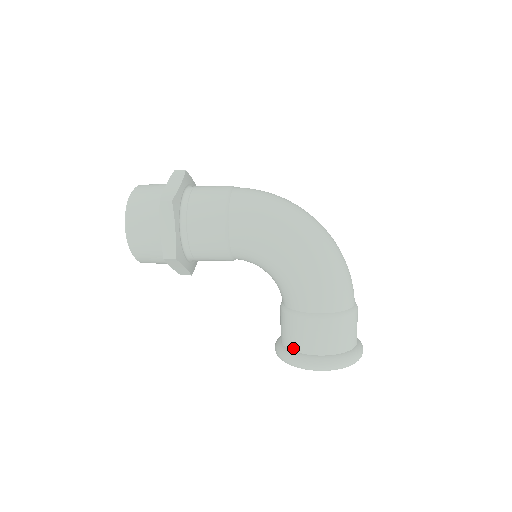
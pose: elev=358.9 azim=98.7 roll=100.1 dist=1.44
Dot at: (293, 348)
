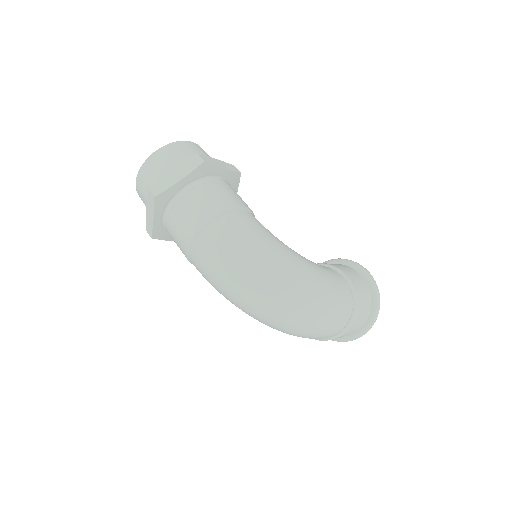
Dot at: occluded
